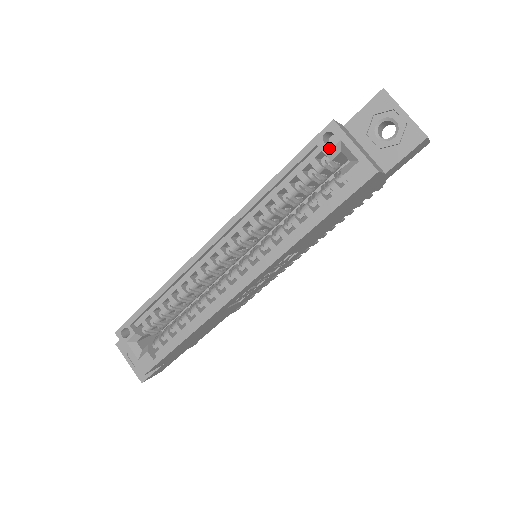
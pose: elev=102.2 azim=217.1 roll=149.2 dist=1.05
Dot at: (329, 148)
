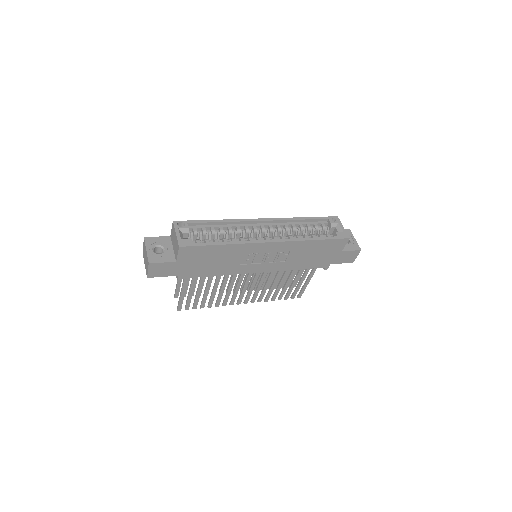
Dot at: (333, 222)
